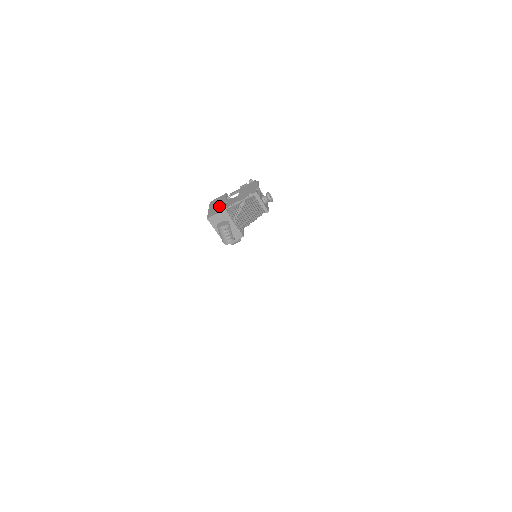
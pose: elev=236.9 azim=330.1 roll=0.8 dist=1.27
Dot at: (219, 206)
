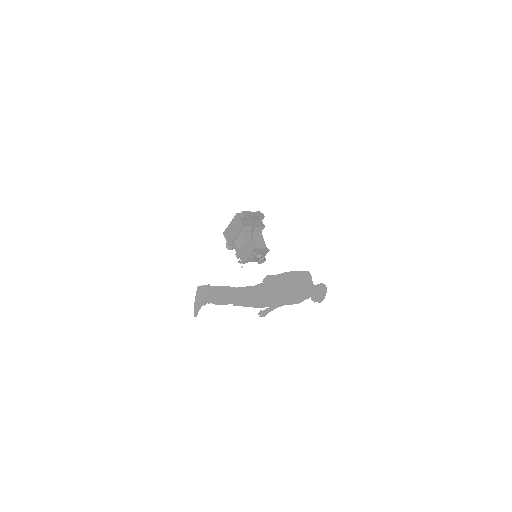
Dot at: (231, 234)
